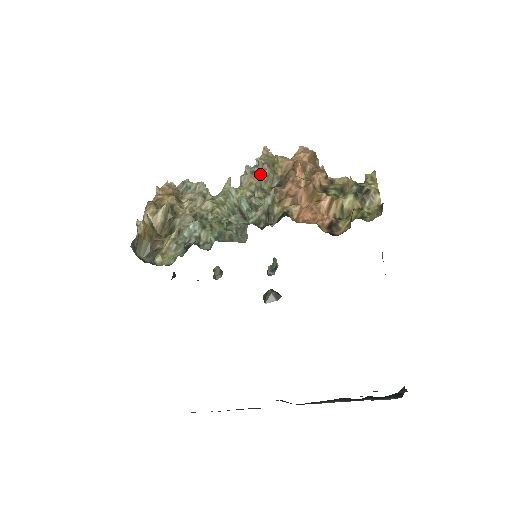
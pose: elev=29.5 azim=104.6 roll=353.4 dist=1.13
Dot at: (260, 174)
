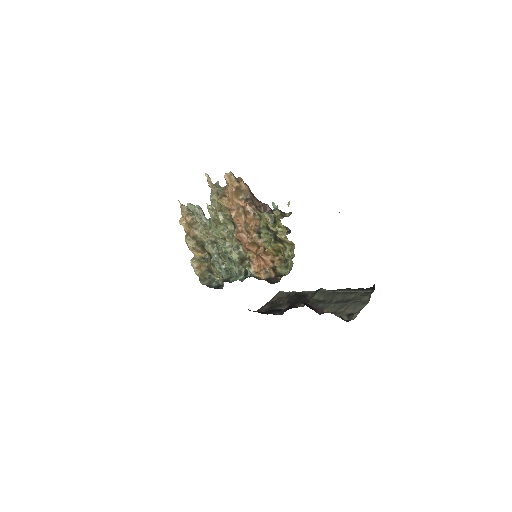
Dot at: occluded
